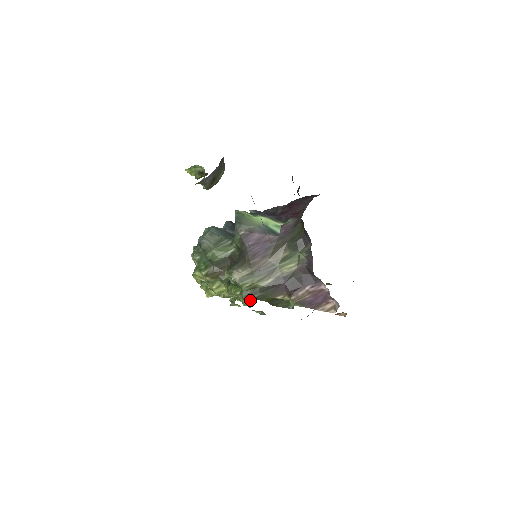
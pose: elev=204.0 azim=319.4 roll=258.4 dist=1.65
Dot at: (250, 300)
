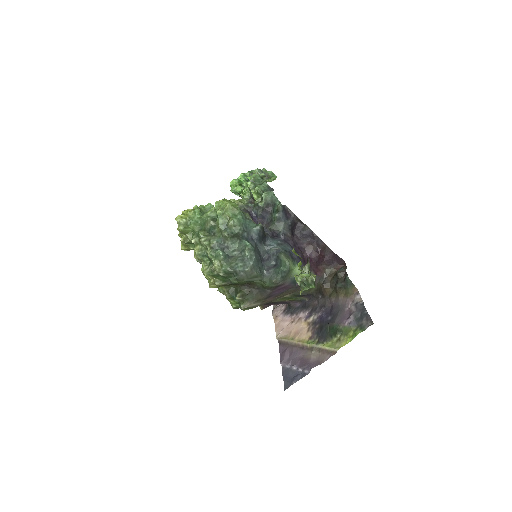
Dot at: occluded
